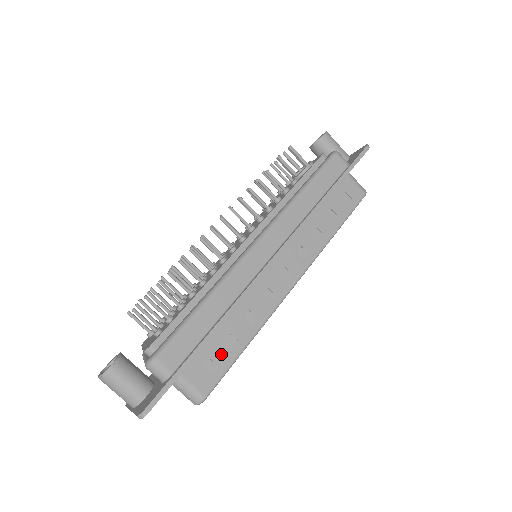
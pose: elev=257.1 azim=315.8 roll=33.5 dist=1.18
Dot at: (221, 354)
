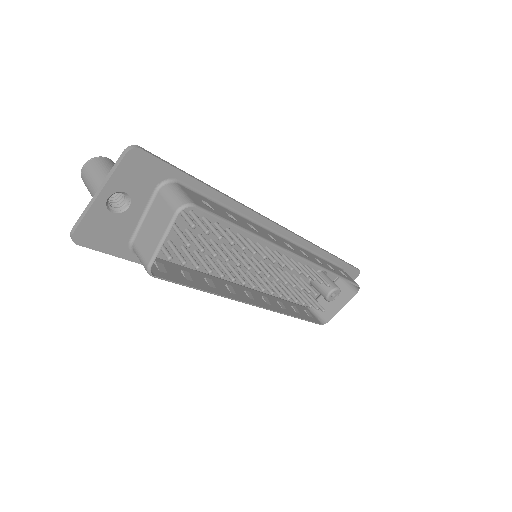
Dot at: (219, 211)
